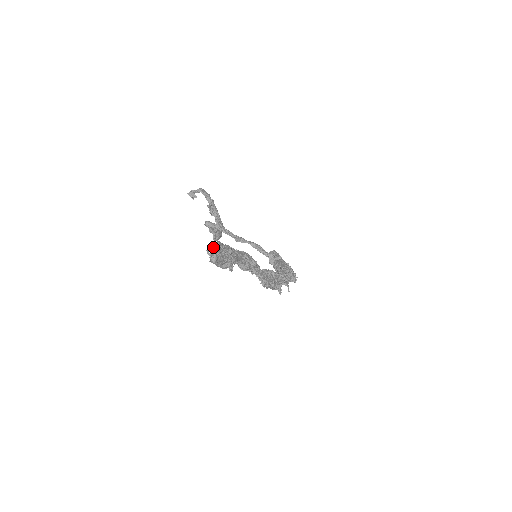
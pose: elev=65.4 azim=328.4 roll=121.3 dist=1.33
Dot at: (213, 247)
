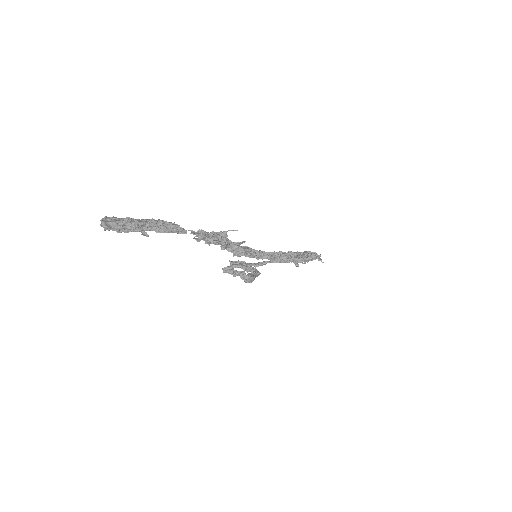
Dot at: (101, 219)
